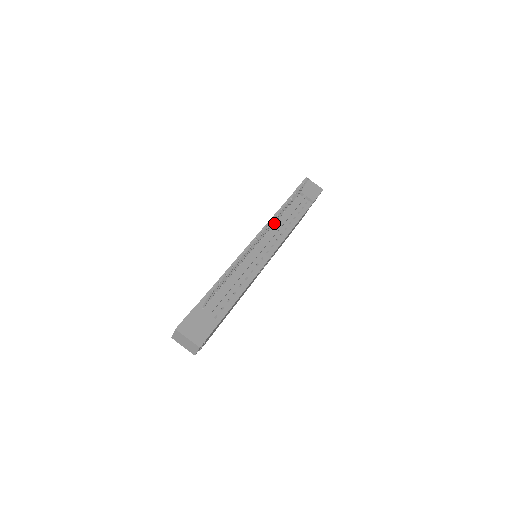
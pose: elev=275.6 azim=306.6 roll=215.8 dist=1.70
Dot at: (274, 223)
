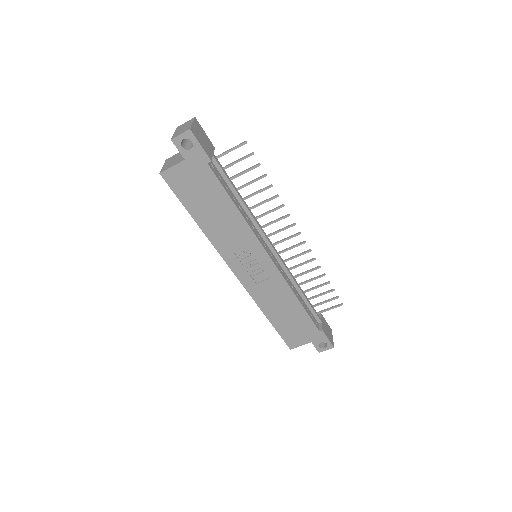
Dot at: occluded
